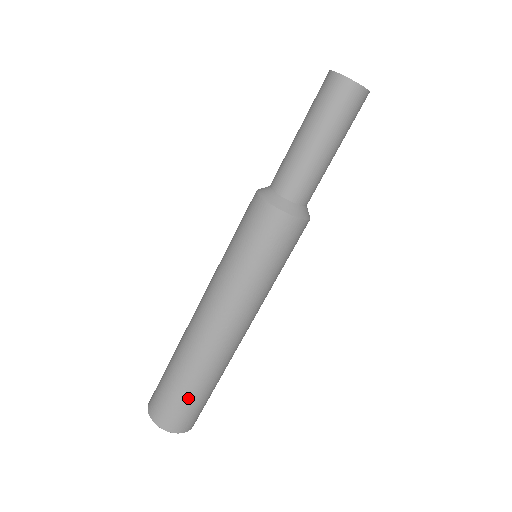
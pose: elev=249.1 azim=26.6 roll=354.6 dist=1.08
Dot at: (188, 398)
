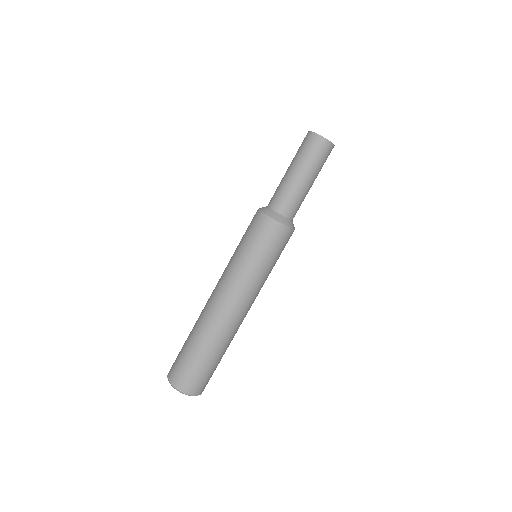
Dot at: (192, 359)
